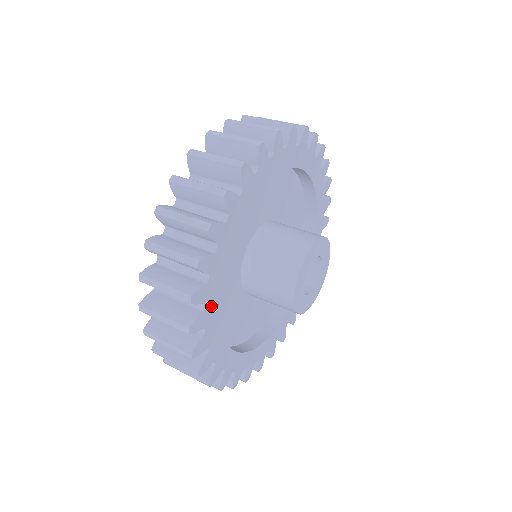
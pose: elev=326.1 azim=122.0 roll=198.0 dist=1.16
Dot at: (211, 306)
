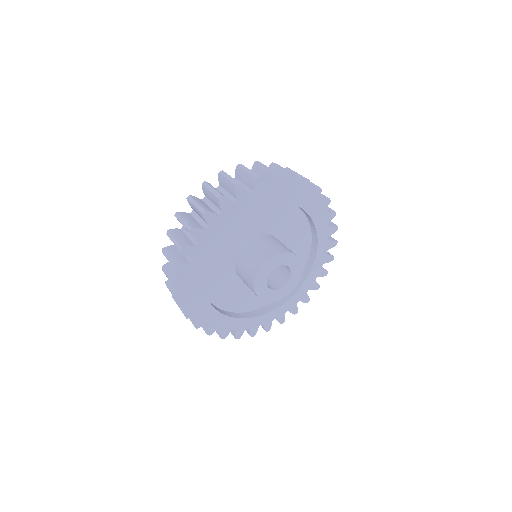
Dot at: (200, 302)
